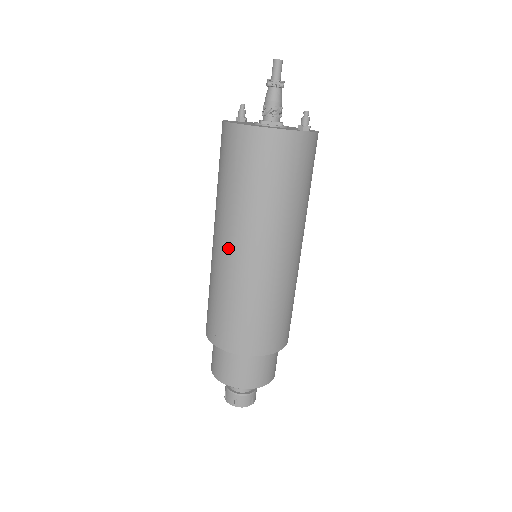
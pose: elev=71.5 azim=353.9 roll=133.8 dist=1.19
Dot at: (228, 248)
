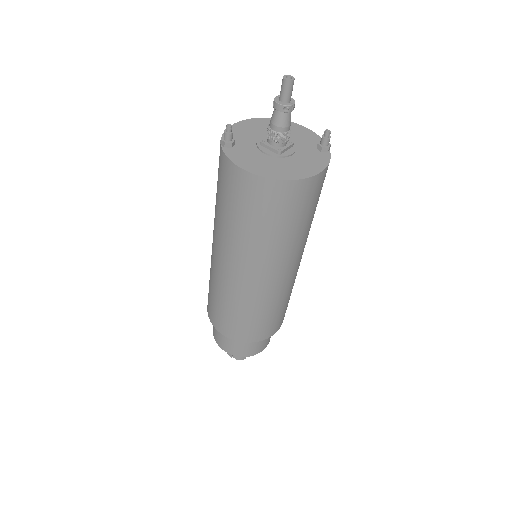
Dot at: (268, 279)
